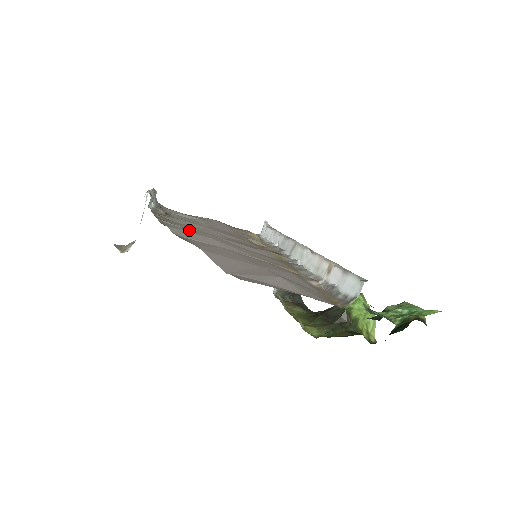
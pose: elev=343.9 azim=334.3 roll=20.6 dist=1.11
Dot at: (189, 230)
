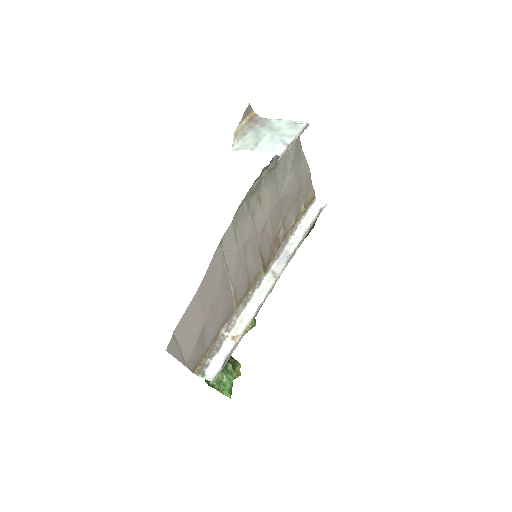
Dot at: (245, 222)
